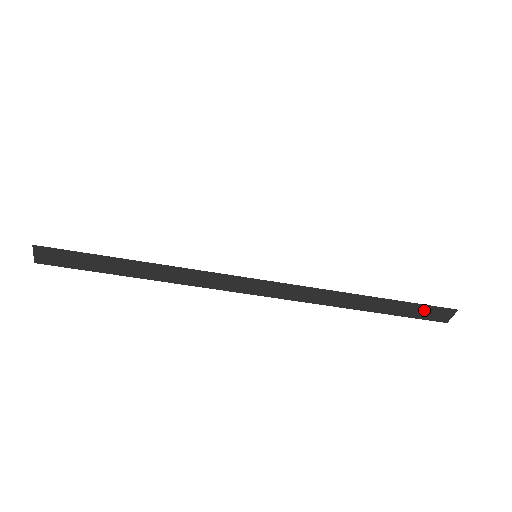
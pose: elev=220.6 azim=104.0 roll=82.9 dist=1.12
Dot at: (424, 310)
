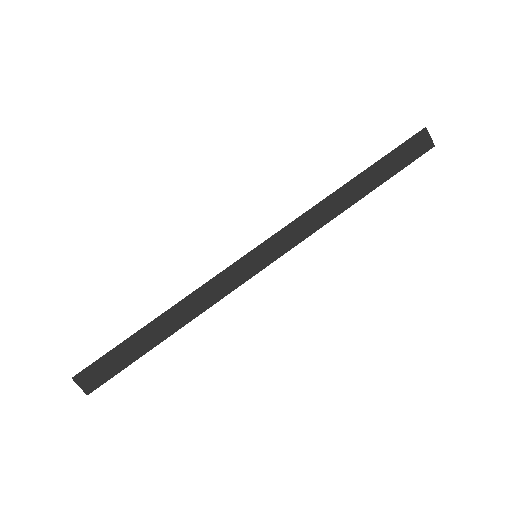
Dot at: (402, 153)
